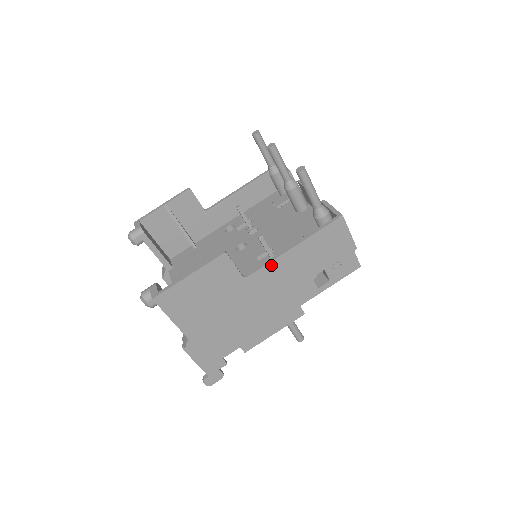
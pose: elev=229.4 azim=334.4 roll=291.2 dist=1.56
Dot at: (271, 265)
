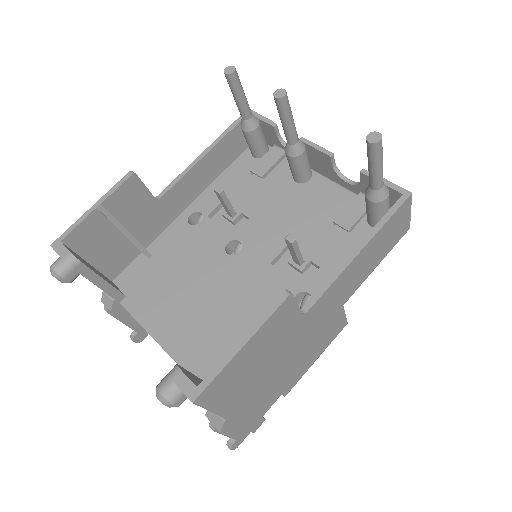
Dot at: (333, 285)
